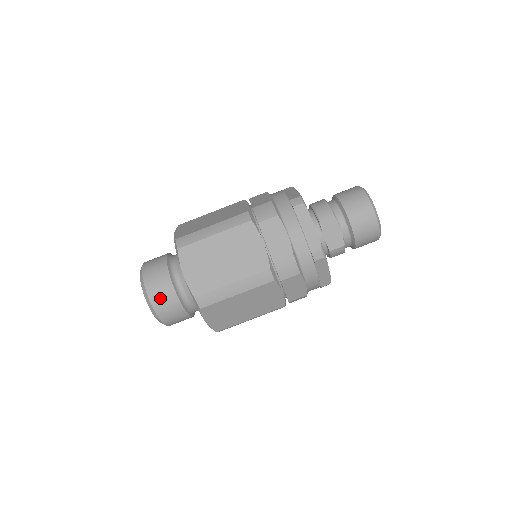
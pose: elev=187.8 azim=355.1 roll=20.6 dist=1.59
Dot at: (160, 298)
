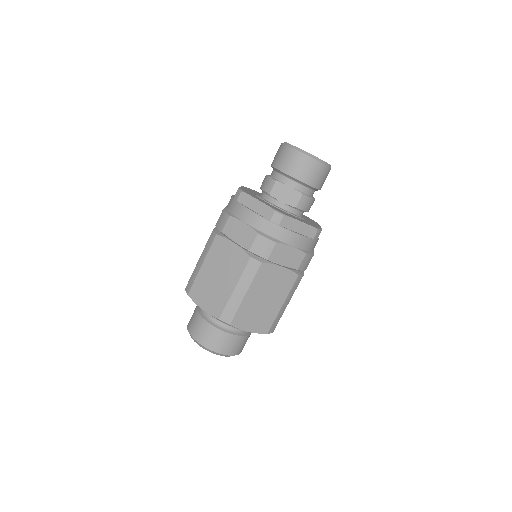
Dot at: (207, 338)
